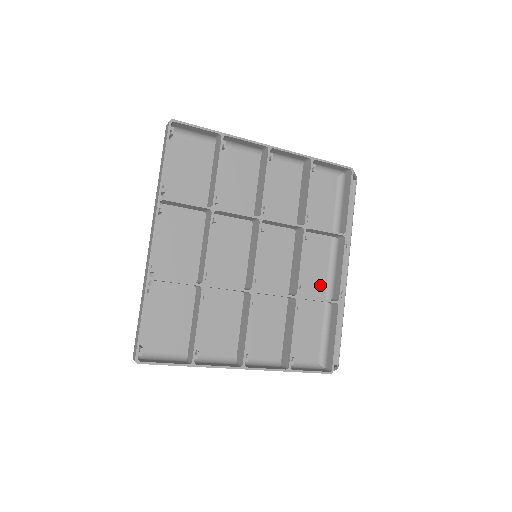
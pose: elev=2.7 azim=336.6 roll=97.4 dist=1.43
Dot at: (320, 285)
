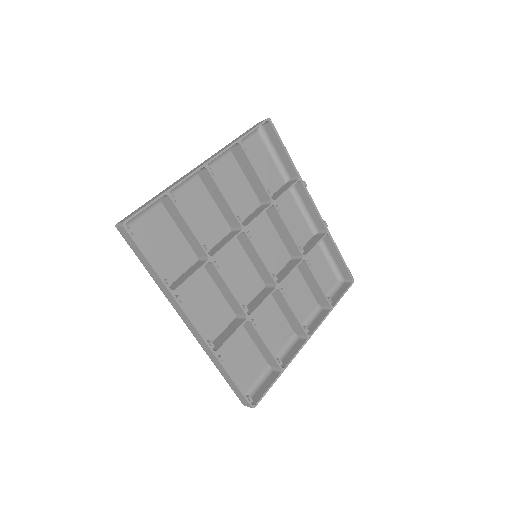
Dot at: (304, 229)
